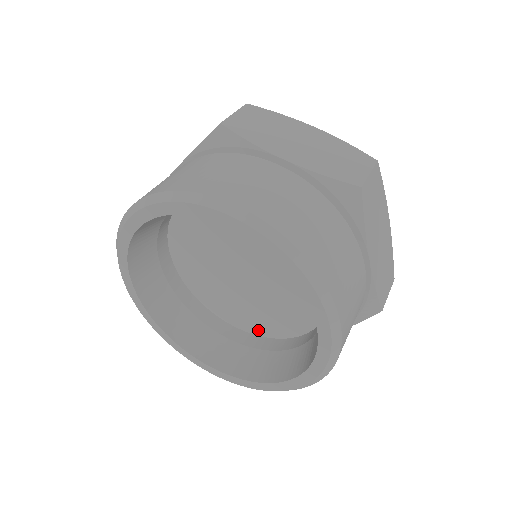
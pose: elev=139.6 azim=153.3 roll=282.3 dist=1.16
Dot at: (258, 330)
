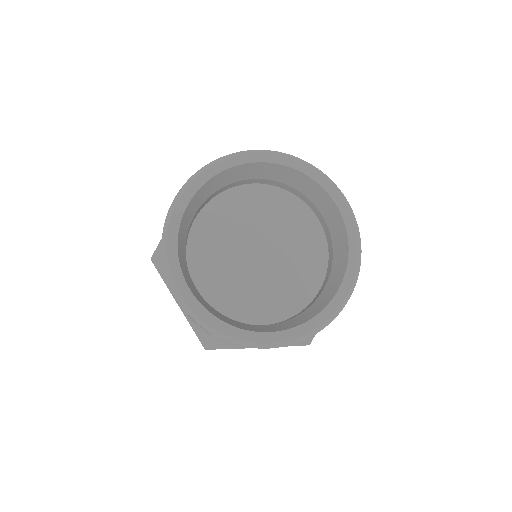
Dot at: (222, 306)
